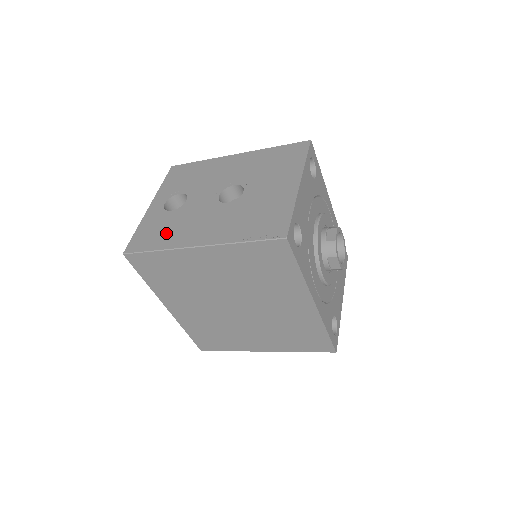
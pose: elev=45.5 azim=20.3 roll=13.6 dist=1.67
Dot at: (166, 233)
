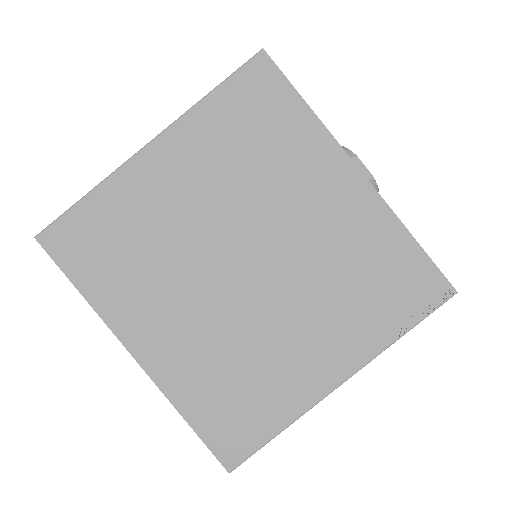
Dot at: occluded
